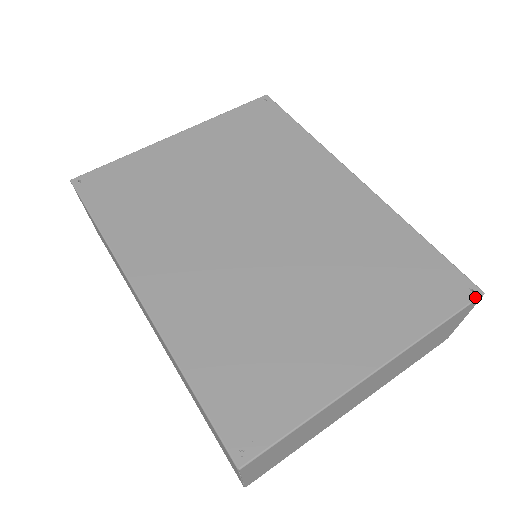
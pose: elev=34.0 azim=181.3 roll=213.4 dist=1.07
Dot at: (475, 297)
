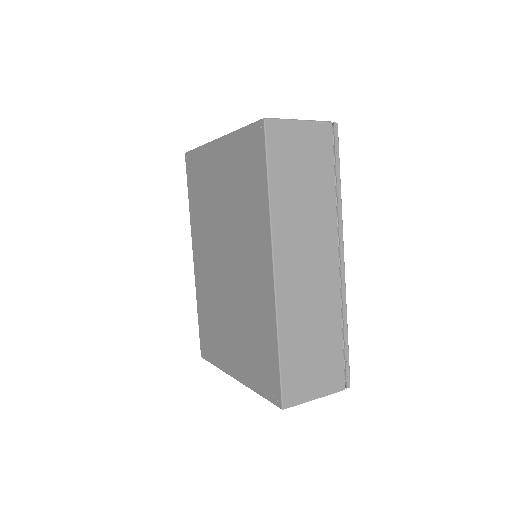
Dot at: (277, 405)
